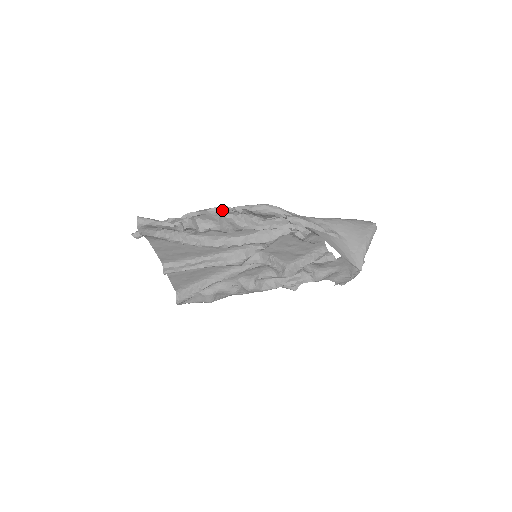
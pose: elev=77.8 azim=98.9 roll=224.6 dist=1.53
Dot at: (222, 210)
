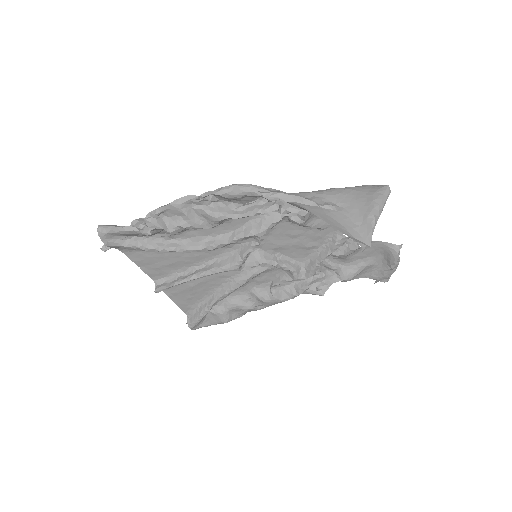
Dot at: (187, 201)
